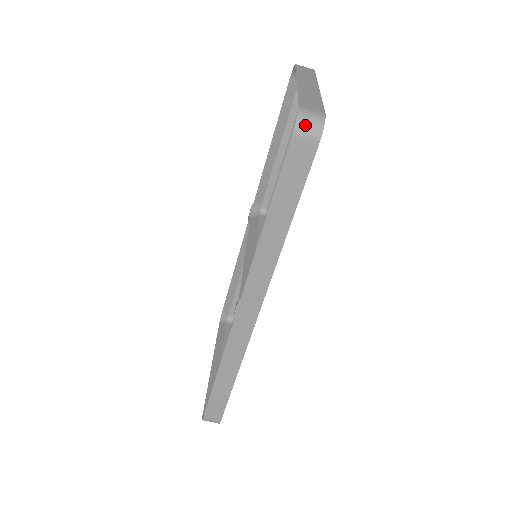
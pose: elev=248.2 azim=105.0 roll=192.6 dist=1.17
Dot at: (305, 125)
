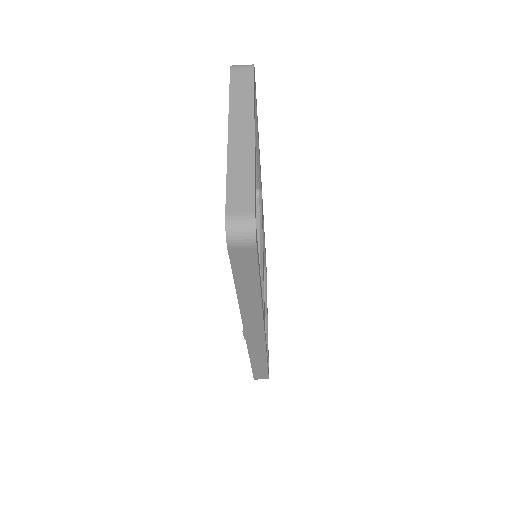
Dot at: (236, 237)
